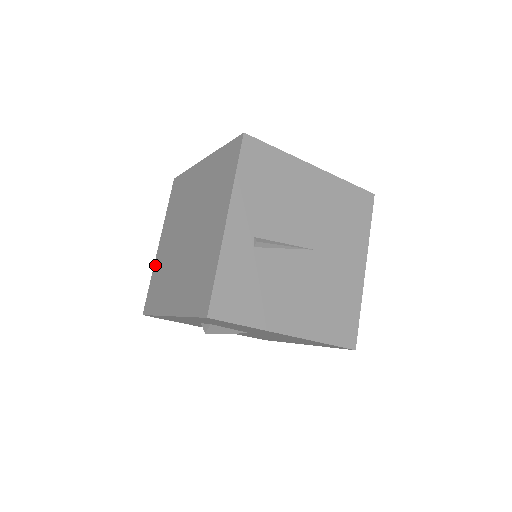
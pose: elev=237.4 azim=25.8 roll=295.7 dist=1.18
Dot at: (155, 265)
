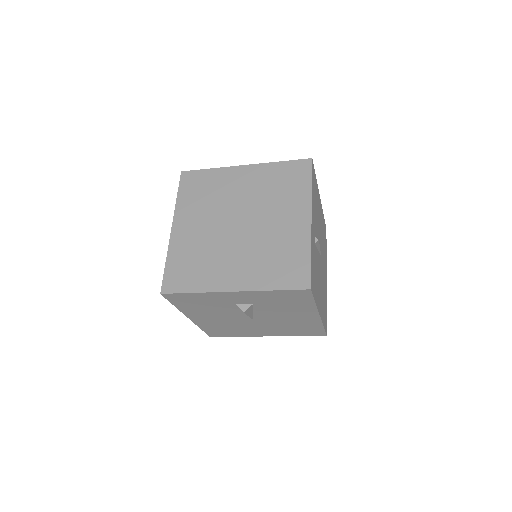
Dot at: (172, 247)
